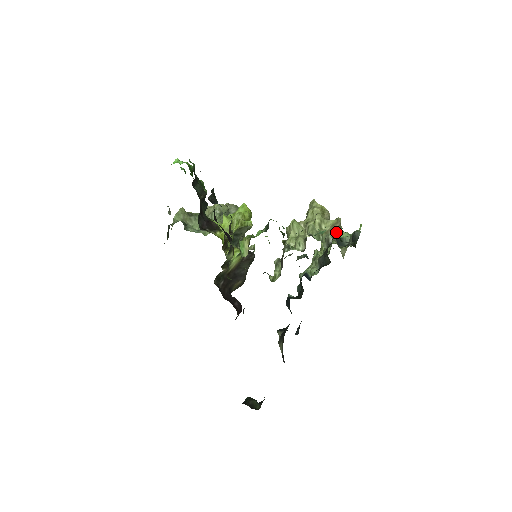
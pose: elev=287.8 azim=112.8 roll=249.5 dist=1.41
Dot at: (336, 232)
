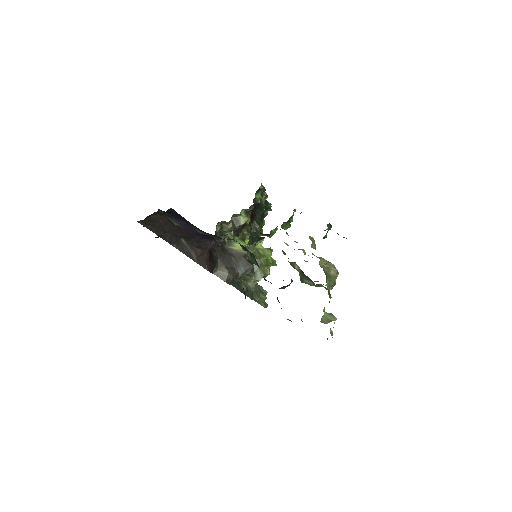
Dot at: occluded
